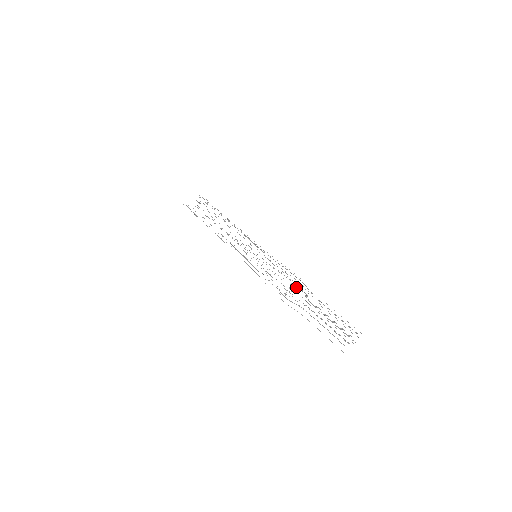
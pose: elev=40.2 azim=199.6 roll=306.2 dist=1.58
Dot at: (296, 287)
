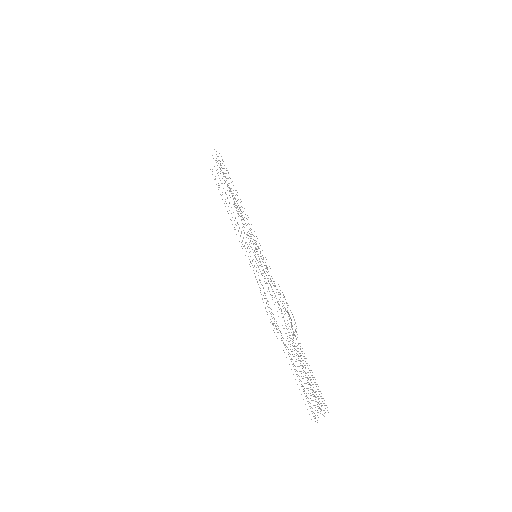
Dot at: occluded
